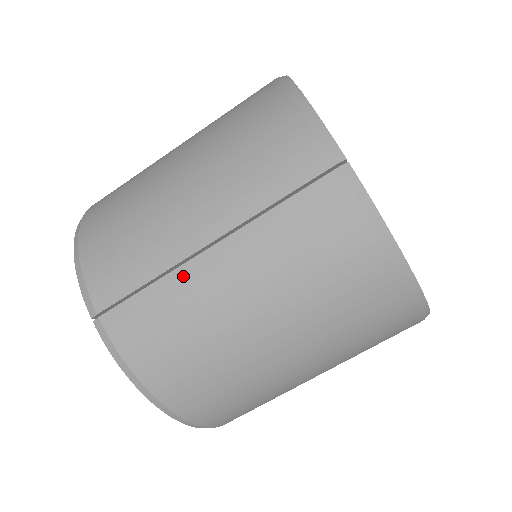
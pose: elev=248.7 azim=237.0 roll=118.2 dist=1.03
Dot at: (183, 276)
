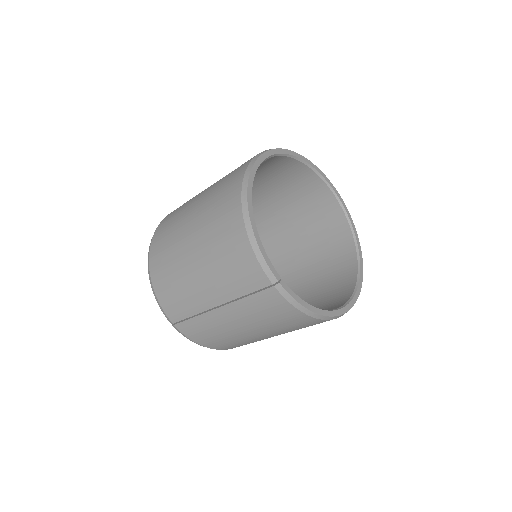
Dot at: (209, 317)
